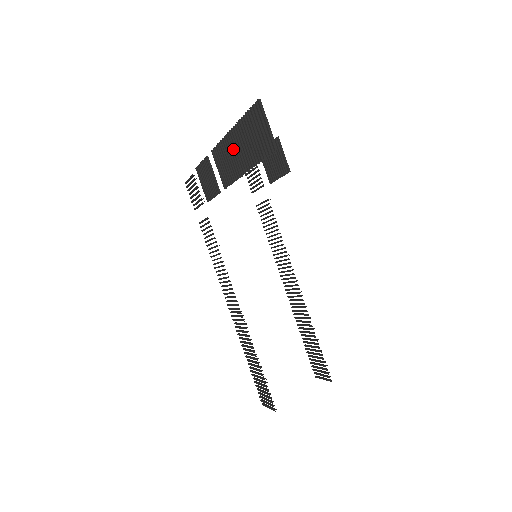
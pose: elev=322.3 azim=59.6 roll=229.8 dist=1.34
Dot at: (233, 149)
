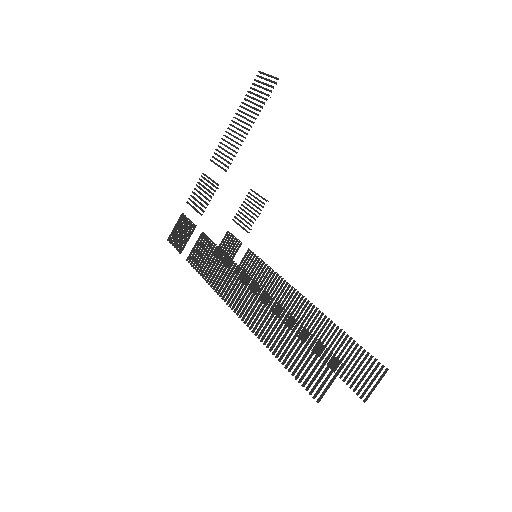
Dot at: (236, 127)
